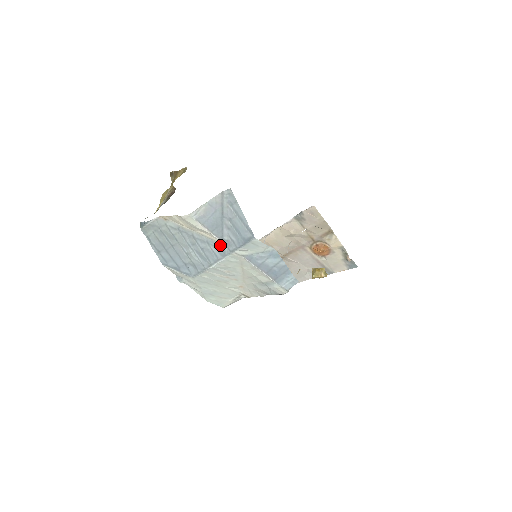
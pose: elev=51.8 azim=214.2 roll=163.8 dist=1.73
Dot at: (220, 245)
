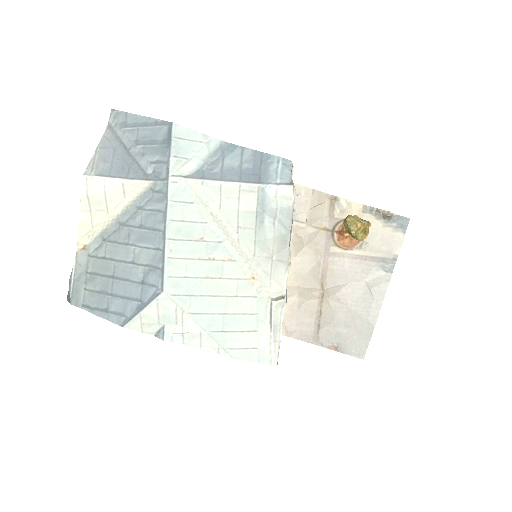
Dot at: (152, 190)
